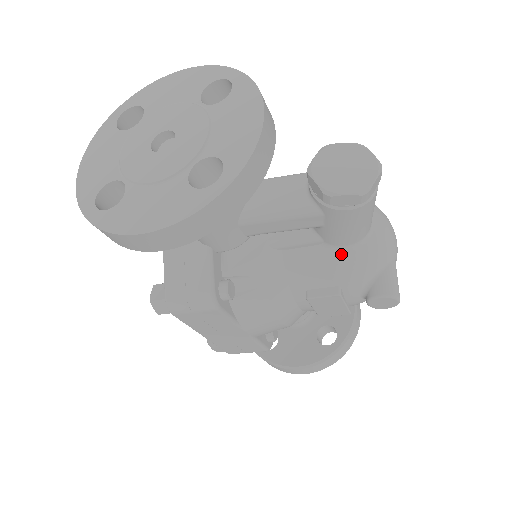
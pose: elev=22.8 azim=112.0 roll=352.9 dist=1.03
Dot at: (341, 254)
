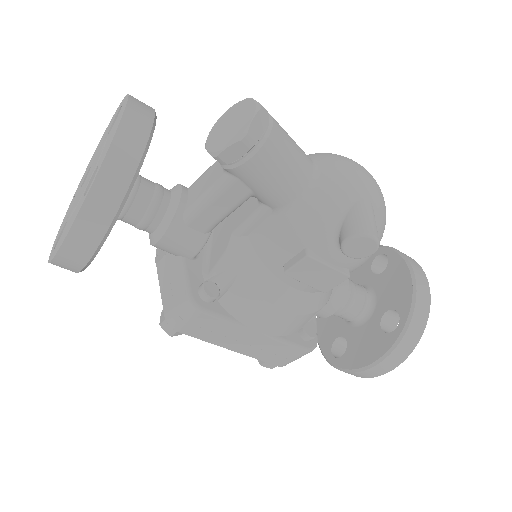
Dot at: (291, 213)
